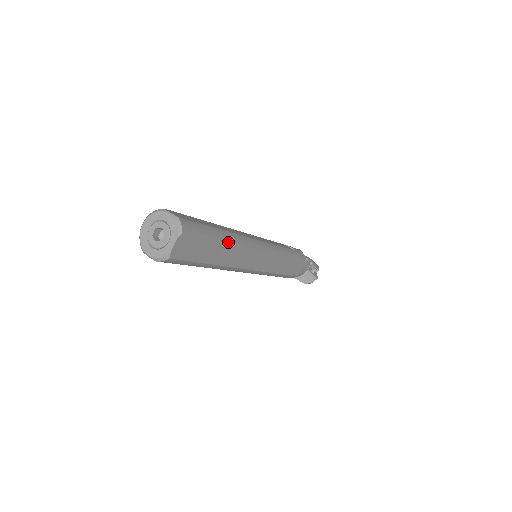
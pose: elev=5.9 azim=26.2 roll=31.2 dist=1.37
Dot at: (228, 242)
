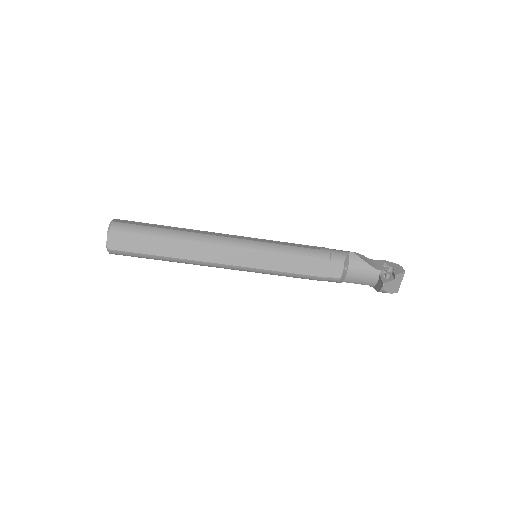
Dot at: (172, 238)
